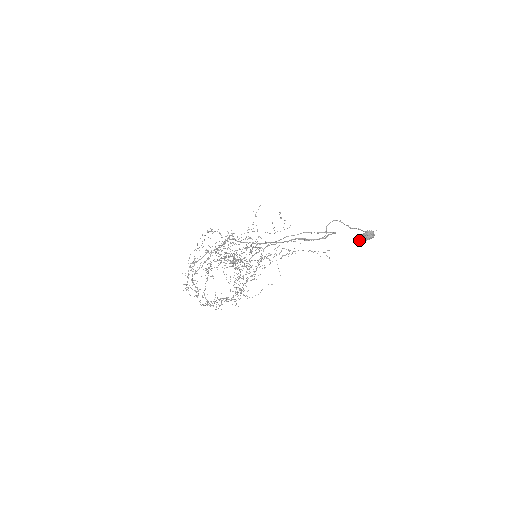
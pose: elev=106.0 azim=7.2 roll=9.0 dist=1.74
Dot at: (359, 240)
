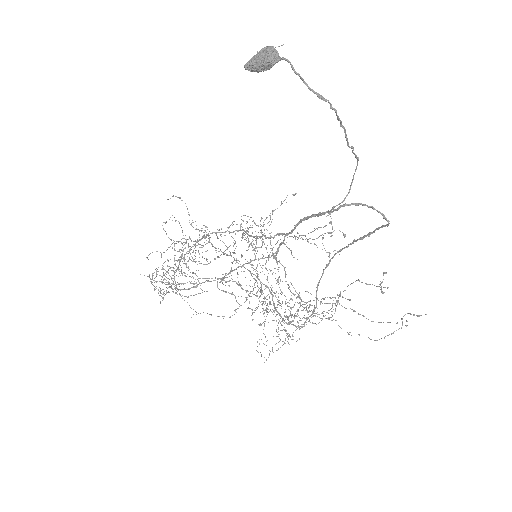
Dot at: (247, 69)
